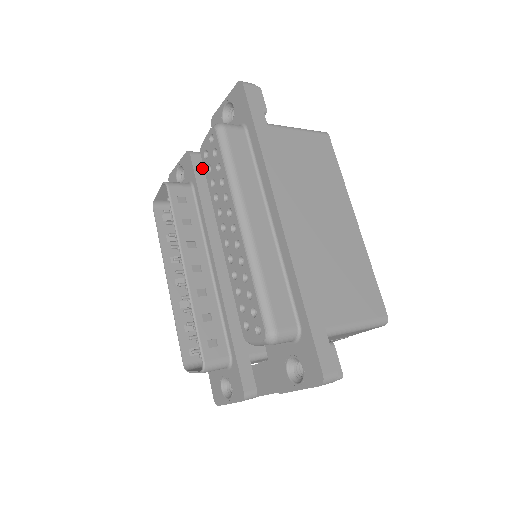
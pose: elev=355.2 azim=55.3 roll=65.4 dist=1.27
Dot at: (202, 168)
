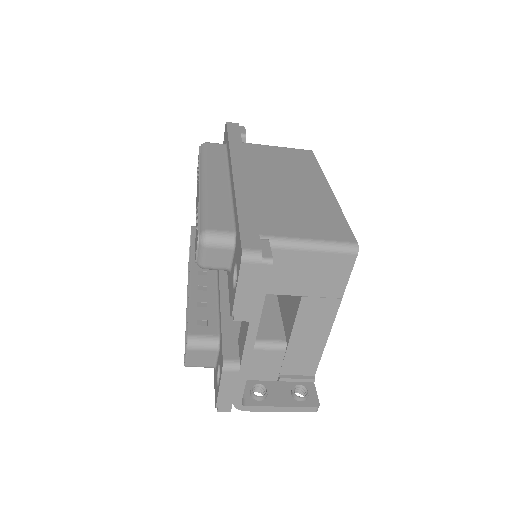
Dot at: occluded
